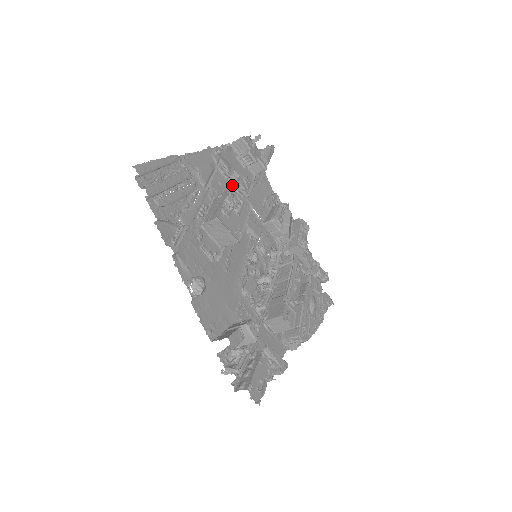
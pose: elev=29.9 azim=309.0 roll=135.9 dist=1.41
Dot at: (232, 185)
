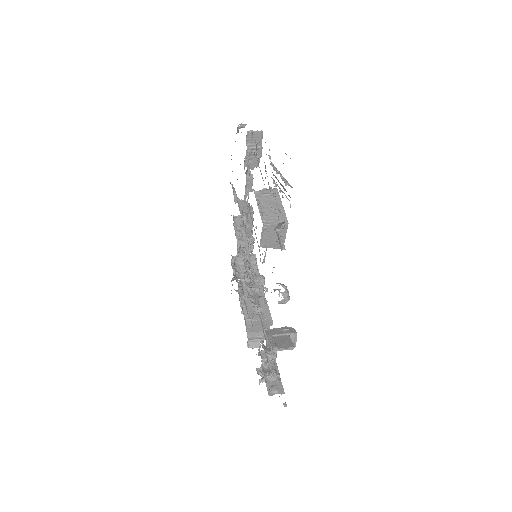
Dot at: (246, 176)
